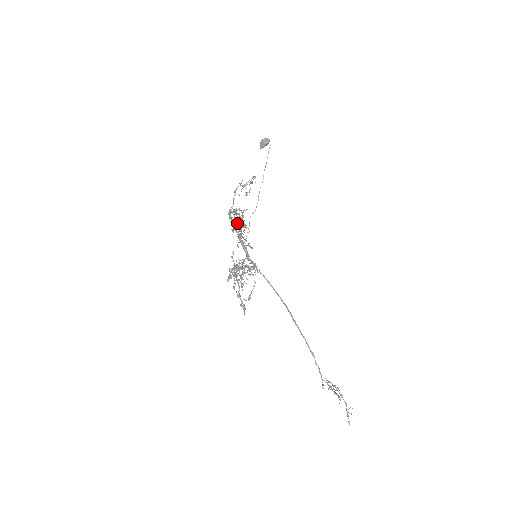
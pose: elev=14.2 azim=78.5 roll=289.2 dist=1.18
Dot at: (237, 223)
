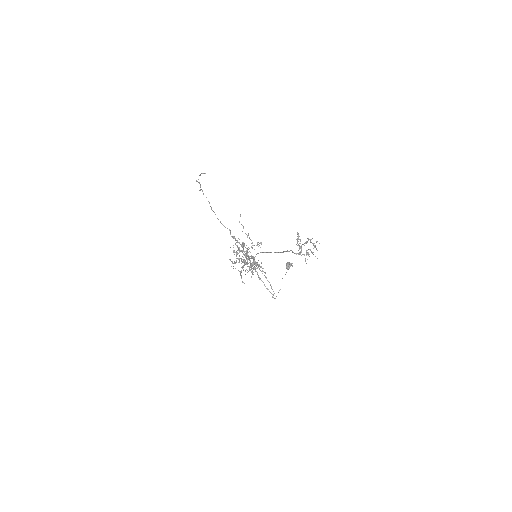
Dot at: (241, 246)
